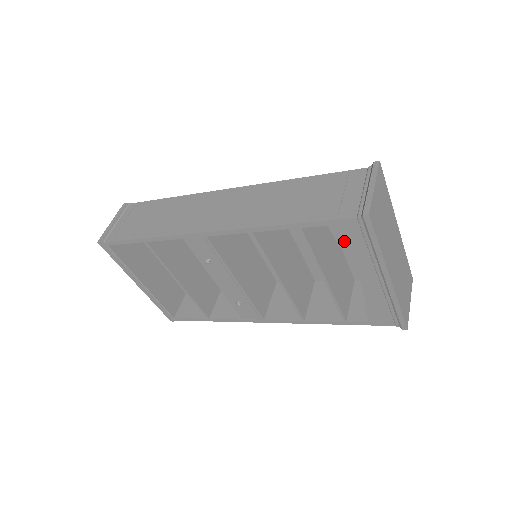
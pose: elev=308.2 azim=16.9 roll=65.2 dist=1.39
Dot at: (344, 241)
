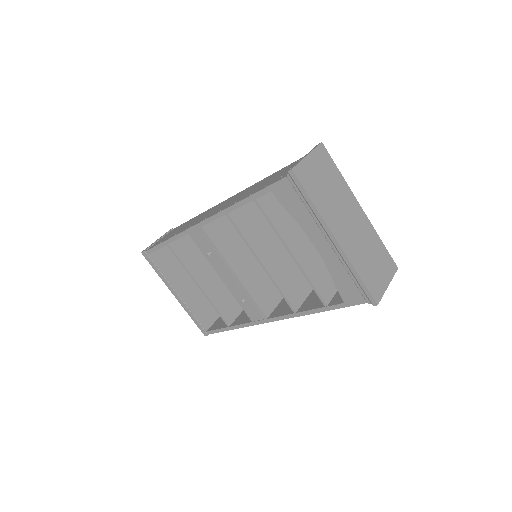
Dot at: (288, 205)
